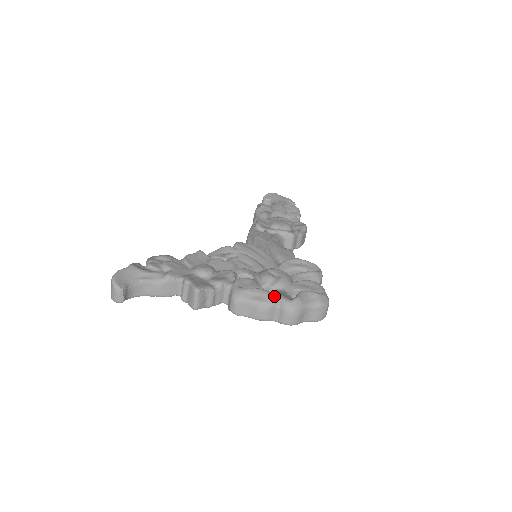
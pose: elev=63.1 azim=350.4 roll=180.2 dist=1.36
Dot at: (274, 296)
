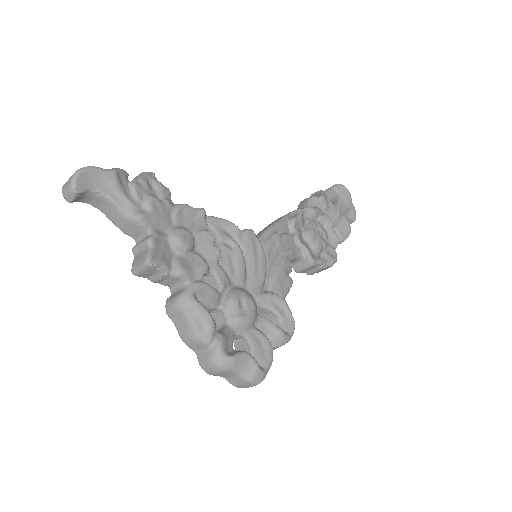
Dot at: (216, 334)
